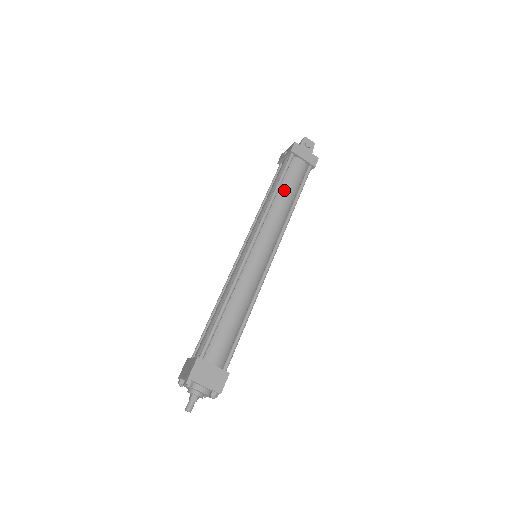
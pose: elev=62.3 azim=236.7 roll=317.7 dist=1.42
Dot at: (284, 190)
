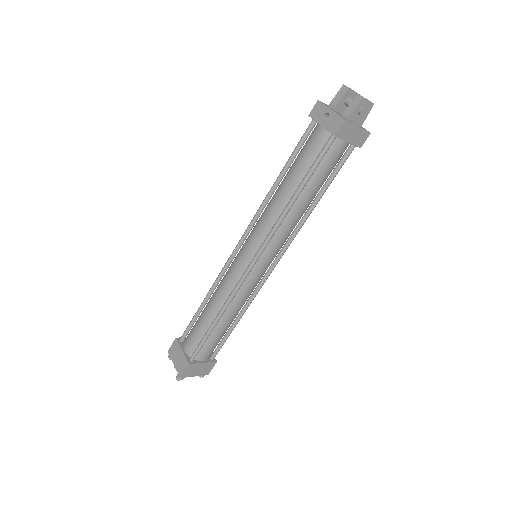
Dot at: (308, 191)
